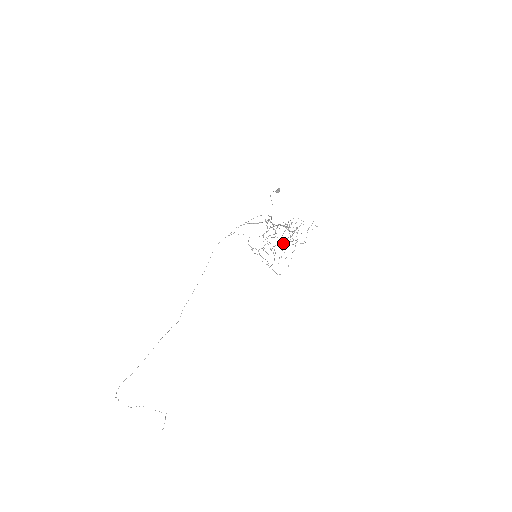
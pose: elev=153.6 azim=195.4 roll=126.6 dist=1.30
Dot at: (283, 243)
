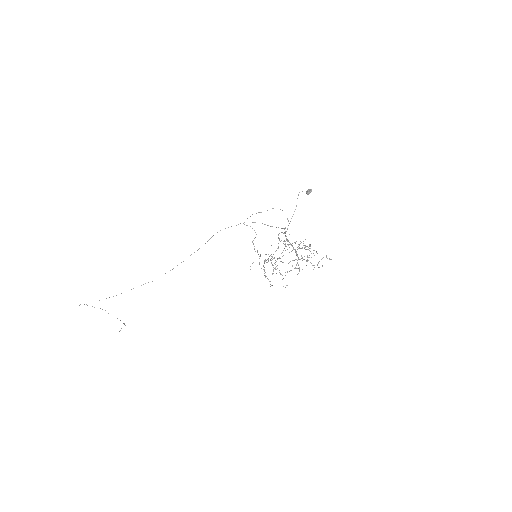
Dot at: occluded
